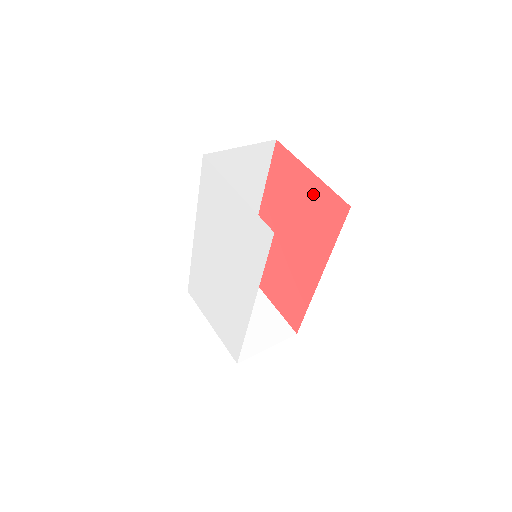
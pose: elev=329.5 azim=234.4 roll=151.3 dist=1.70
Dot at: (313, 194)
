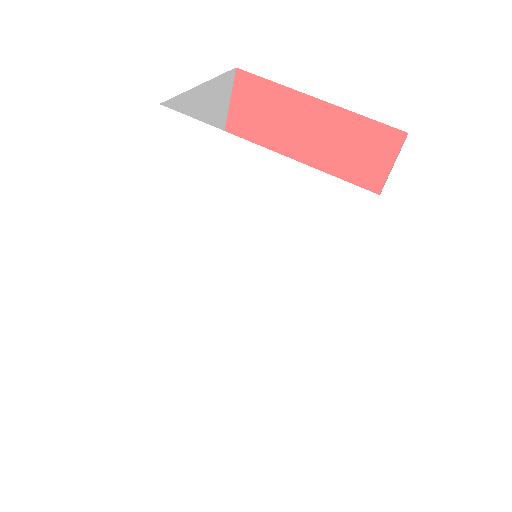
Dot at: (326, 135)
